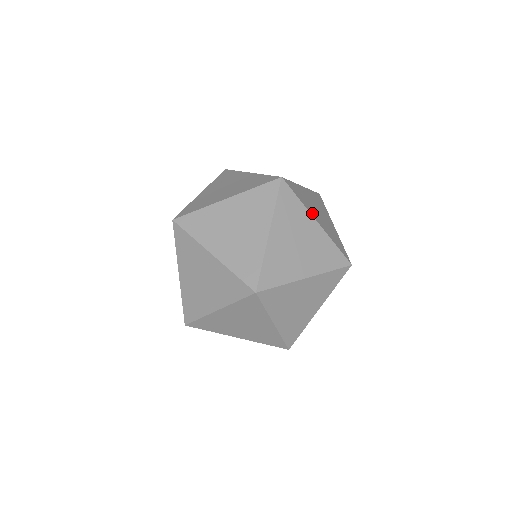
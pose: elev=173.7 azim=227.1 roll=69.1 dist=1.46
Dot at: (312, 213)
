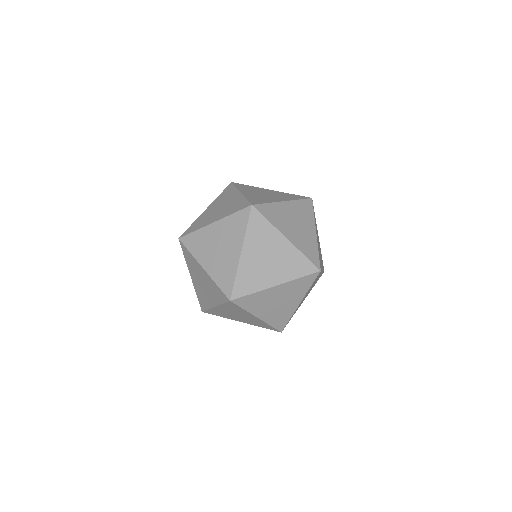
Dot at: (283, 230)
